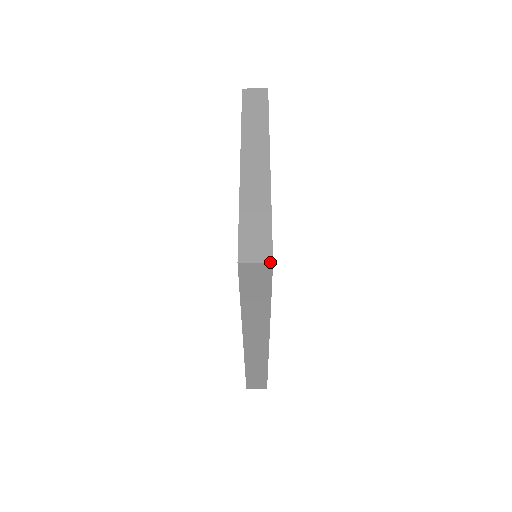
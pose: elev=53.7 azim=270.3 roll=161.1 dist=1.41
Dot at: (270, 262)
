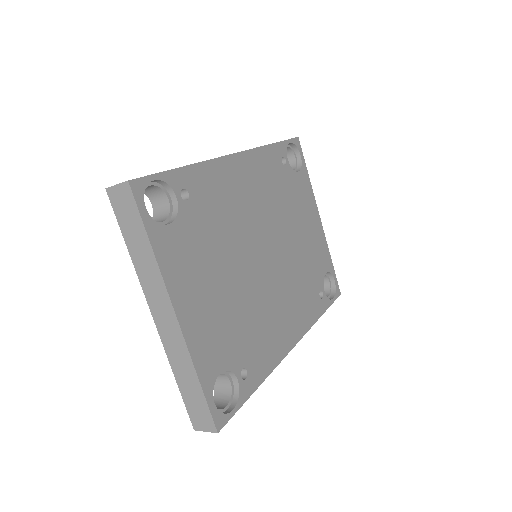
Dot at: occluded
